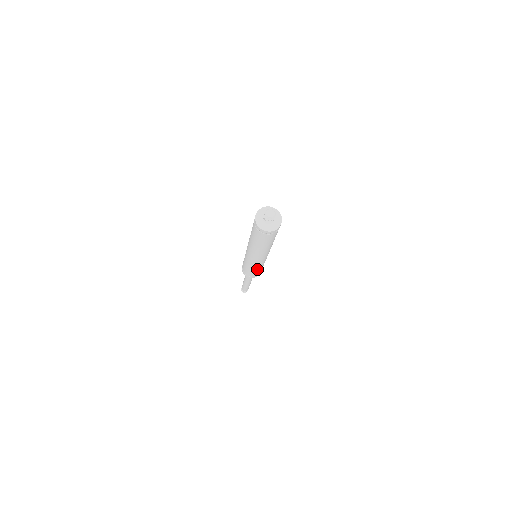
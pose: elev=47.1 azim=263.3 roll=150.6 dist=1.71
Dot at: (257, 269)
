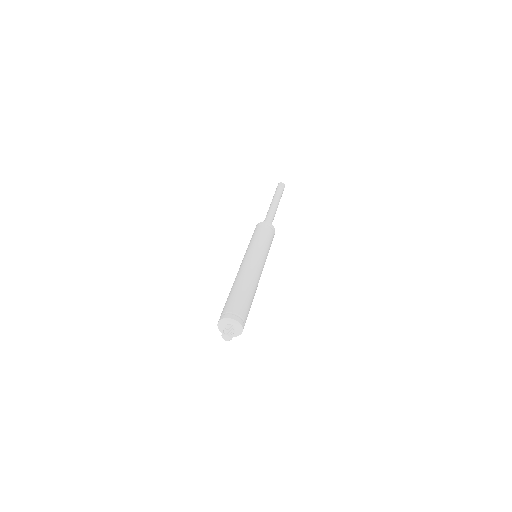
Dot at: occluded
